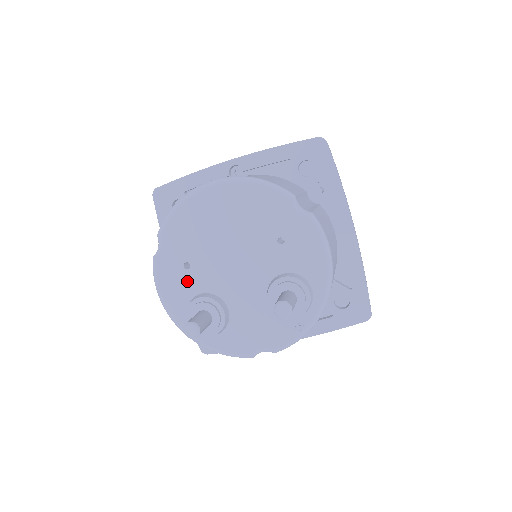
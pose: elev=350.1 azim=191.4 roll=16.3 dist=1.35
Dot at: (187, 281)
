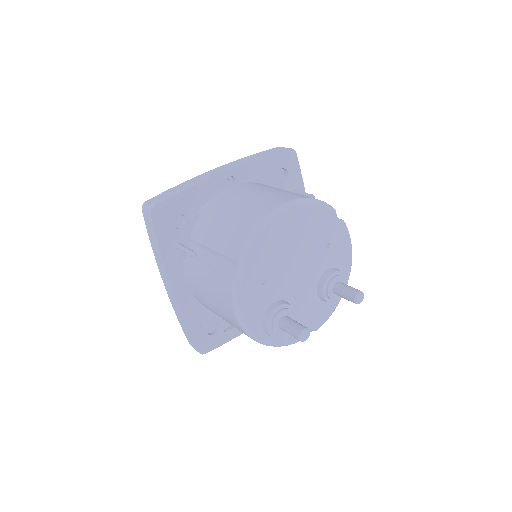
Dot at: (263, 295)
